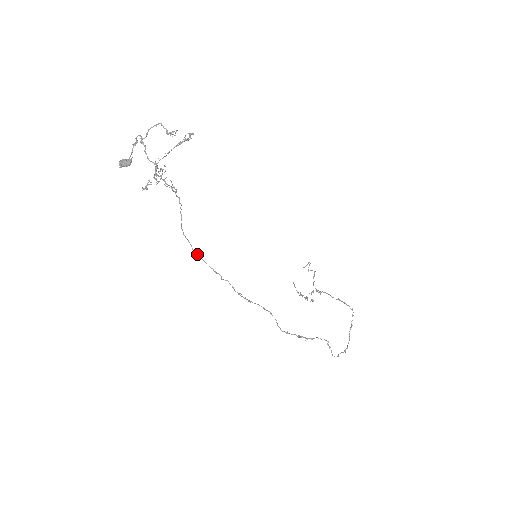
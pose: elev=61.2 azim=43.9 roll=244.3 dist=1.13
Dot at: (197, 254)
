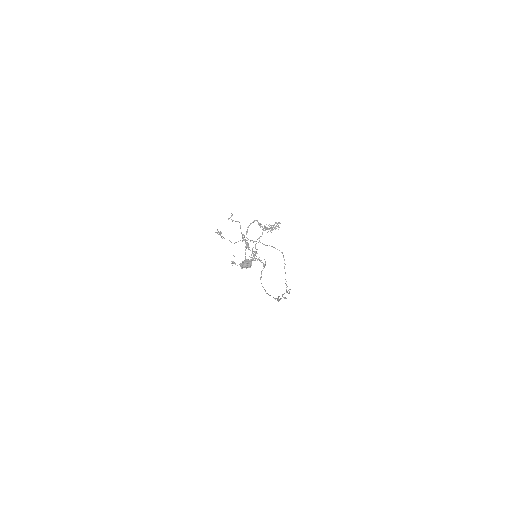
Dot at: occluded
